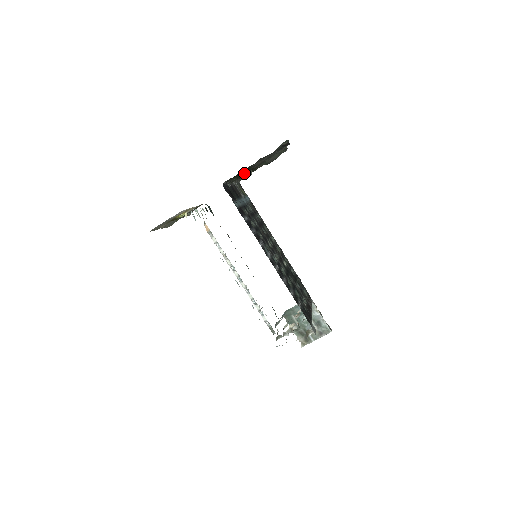
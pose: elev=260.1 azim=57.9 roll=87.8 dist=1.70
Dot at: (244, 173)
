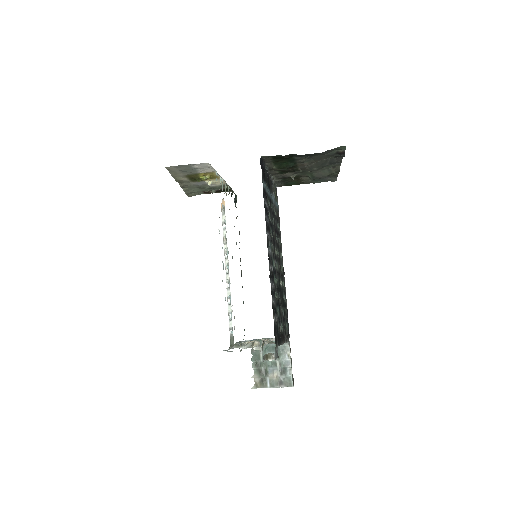
Dot at: (287, 165)
